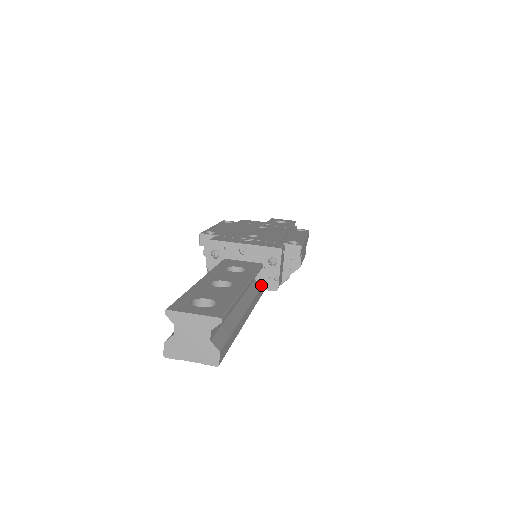
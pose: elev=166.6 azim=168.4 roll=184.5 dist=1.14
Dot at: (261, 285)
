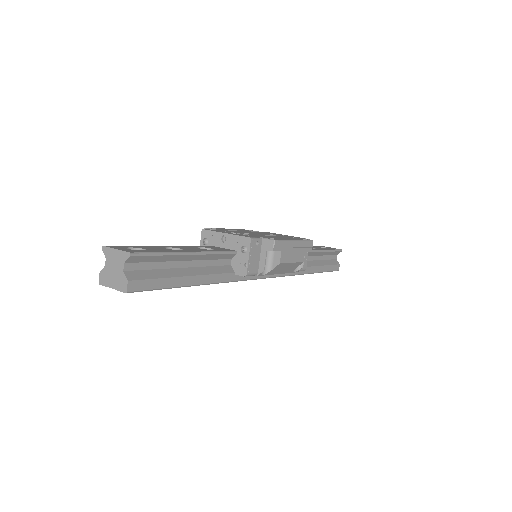
Dot at: (235, 270)
